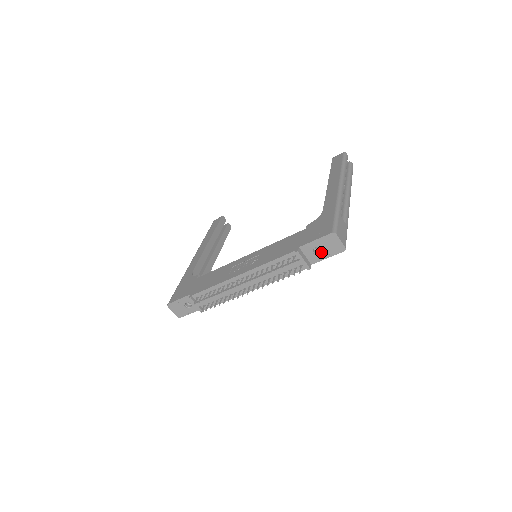
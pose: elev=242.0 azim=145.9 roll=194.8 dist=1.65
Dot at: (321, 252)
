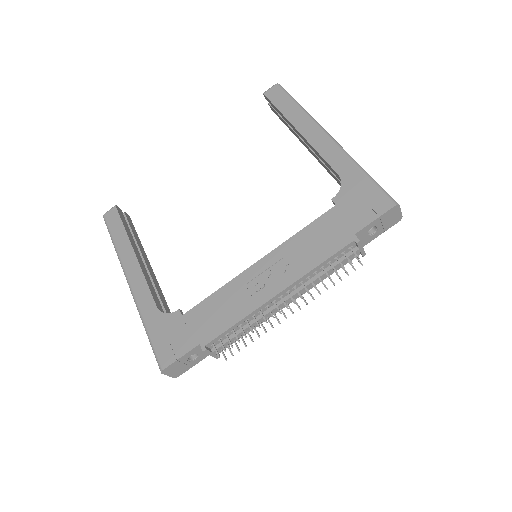
Dot at: (376, 231)
